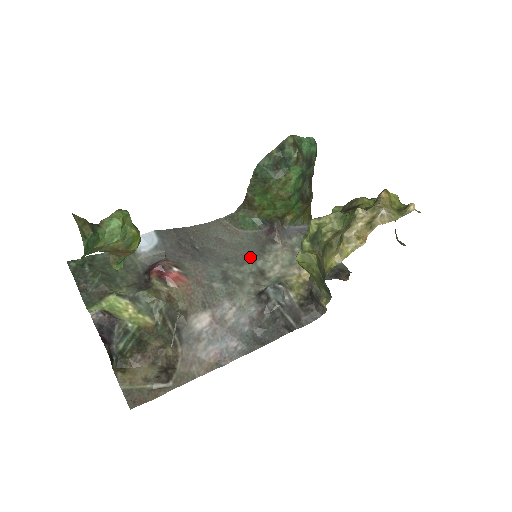
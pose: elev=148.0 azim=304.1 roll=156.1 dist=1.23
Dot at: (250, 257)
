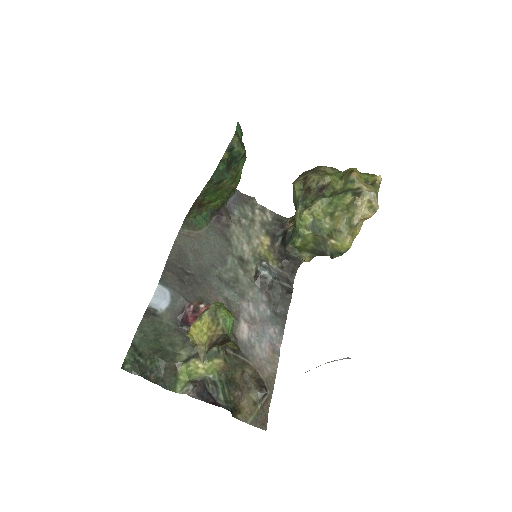
Dot at: (225, 252)
